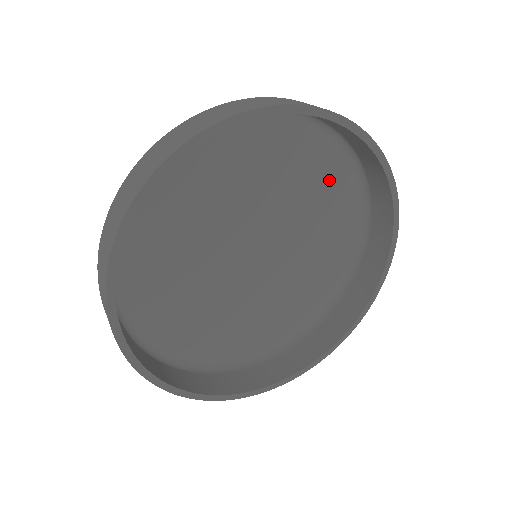
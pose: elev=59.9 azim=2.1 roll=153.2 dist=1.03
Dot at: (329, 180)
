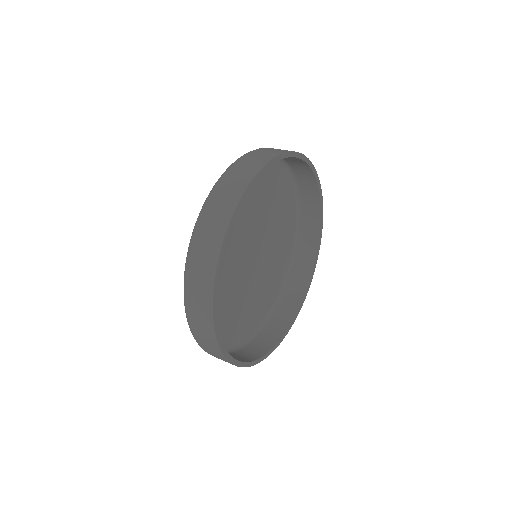
Dot at: (260, 180)
